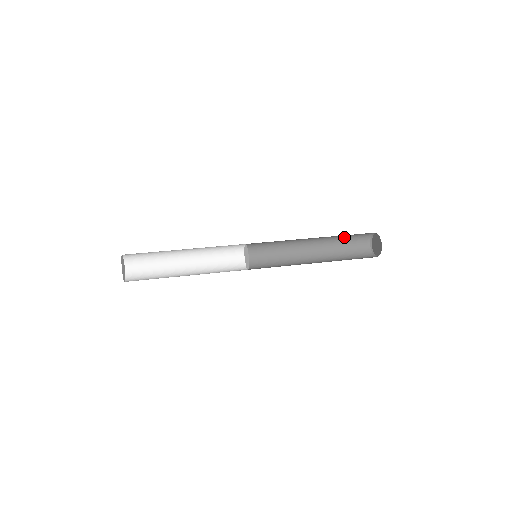
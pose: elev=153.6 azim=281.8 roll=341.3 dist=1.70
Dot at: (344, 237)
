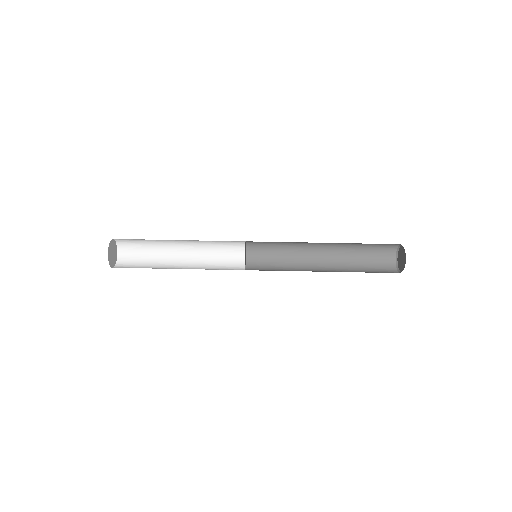
Dot at: occluded
